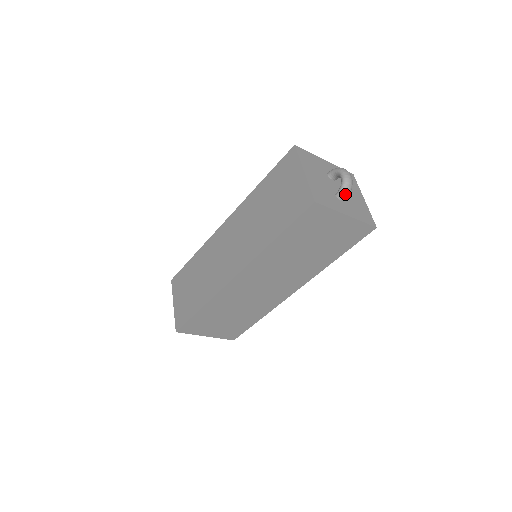
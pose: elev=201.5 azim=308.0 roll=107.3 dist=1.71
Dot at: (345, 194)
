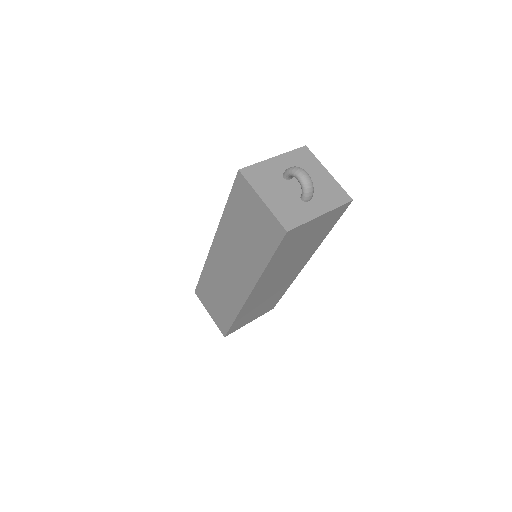
Dot at: (309, 195)
